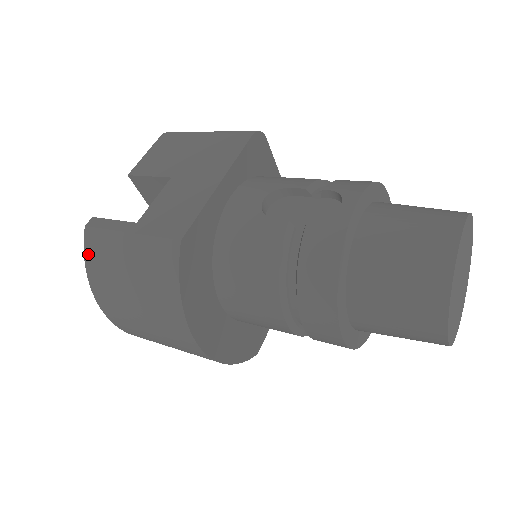
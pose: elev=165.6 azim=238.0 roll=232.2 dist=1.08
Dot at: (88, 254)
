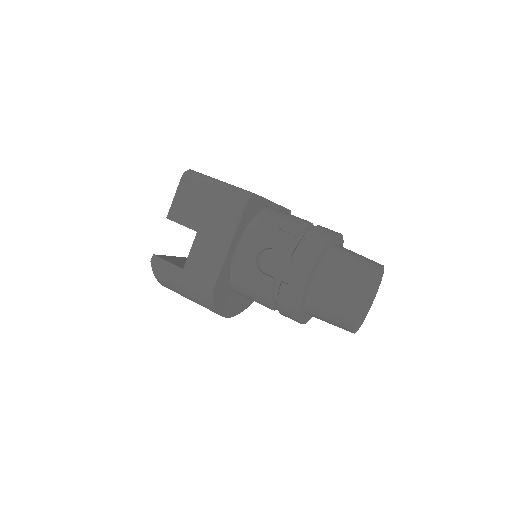
Dot at: (156, 274)
